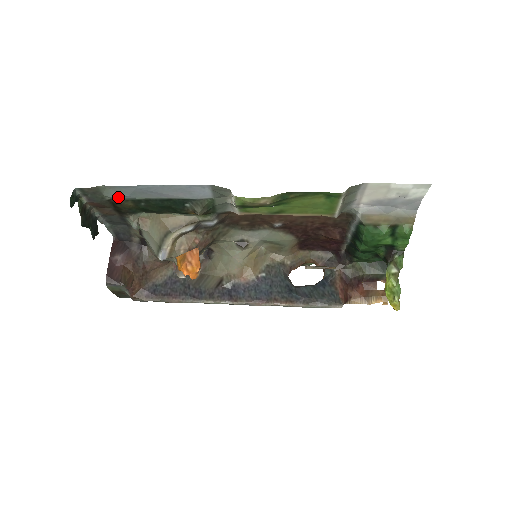
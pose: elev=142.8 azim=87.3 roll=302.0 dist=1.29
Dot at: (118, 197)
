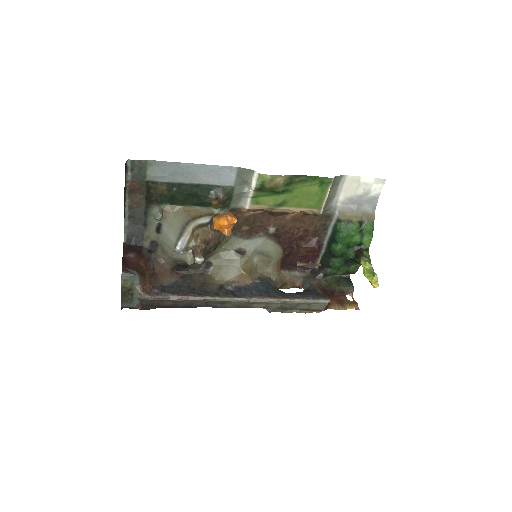
Dot at: (157, 178)
